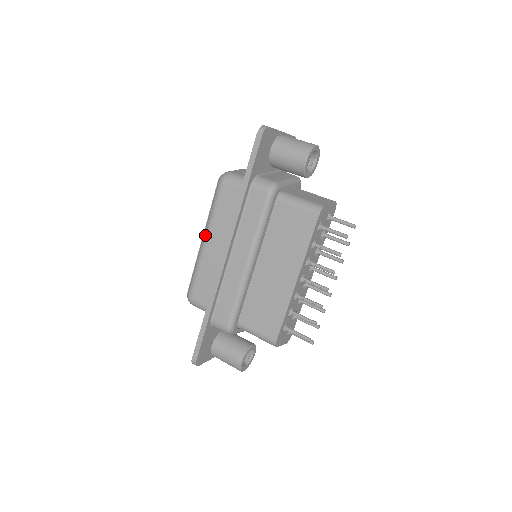
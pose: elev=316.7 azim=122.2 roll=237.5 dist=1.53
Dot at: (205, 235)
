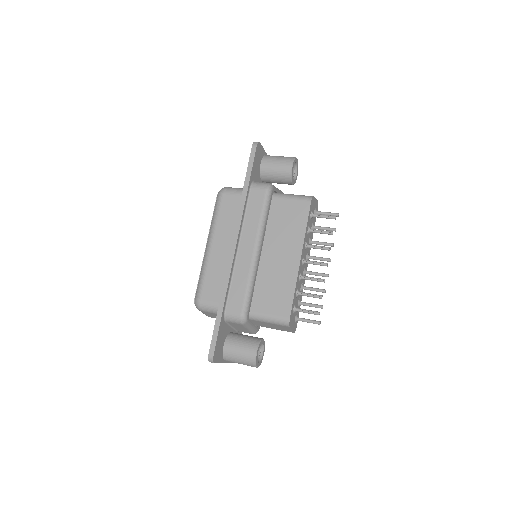
Dot at: (210, 240)
